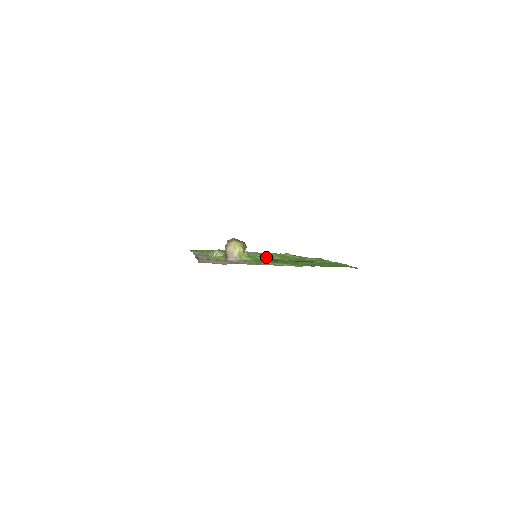
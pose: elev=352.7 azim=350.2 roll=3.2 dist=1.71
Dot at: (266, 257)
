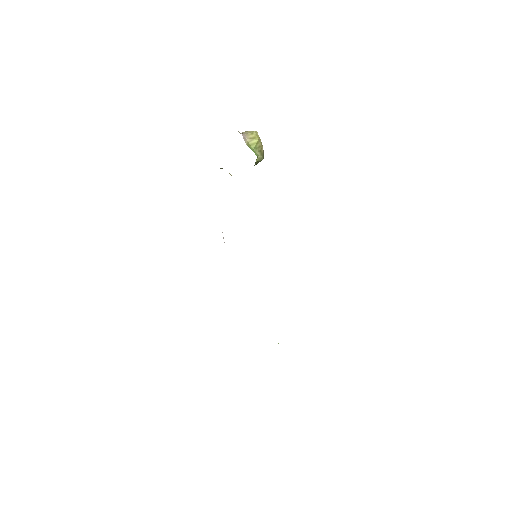
Dot at: occluded
